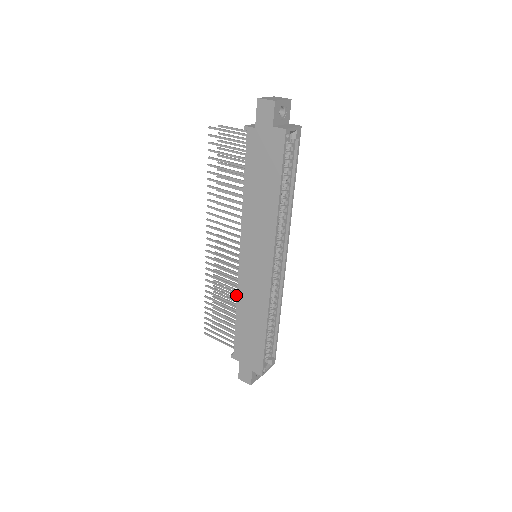
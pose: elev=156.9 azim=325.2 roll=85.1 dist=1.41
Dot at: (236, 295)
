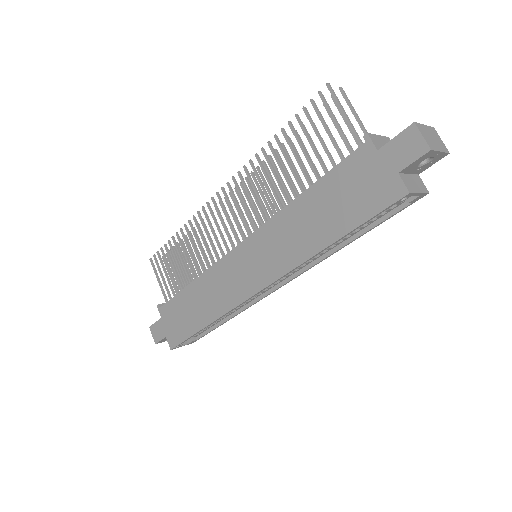
Dot at: (207, 259)
